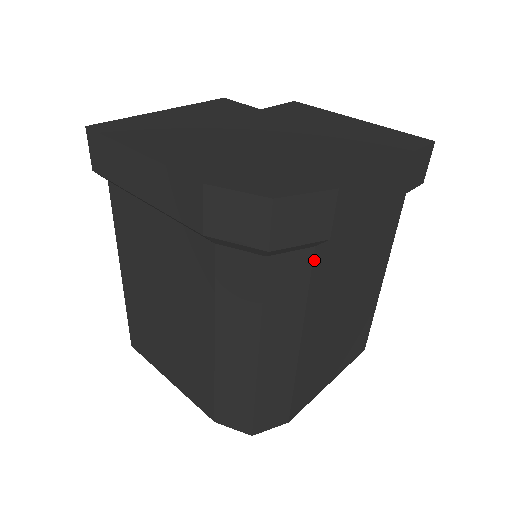
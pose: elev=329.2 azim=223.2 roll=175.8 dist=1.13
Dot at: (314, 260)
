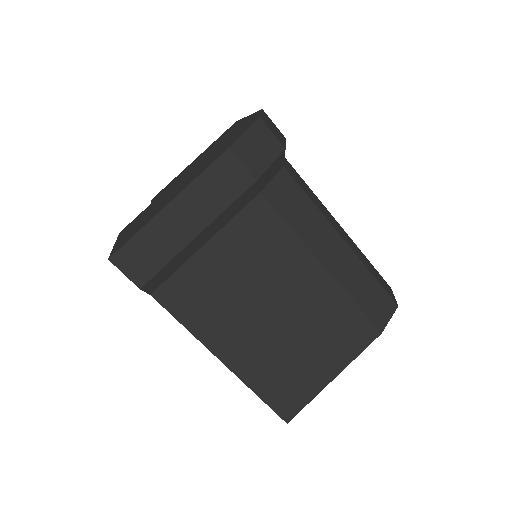
Dot at: (291, 166)
